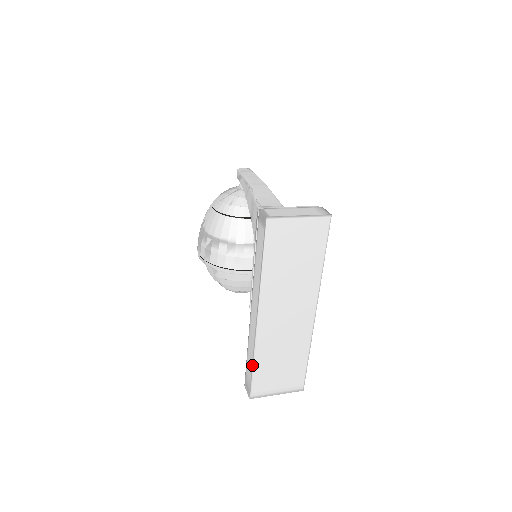
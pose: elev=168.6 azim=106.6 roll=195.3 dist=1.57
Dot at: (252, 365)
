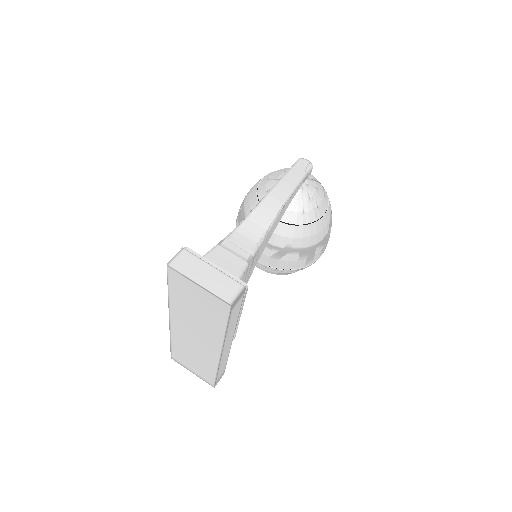
Dot at: (170, 343)
